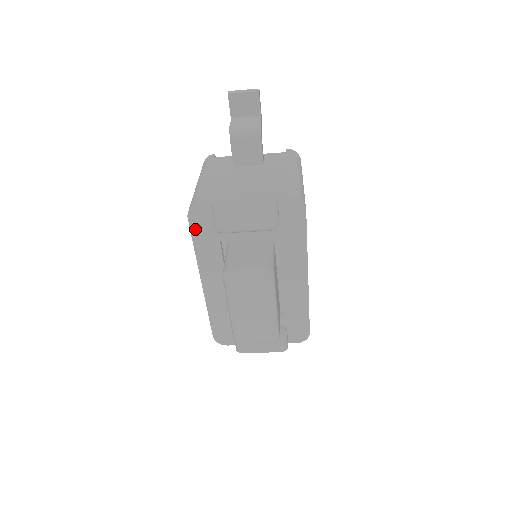
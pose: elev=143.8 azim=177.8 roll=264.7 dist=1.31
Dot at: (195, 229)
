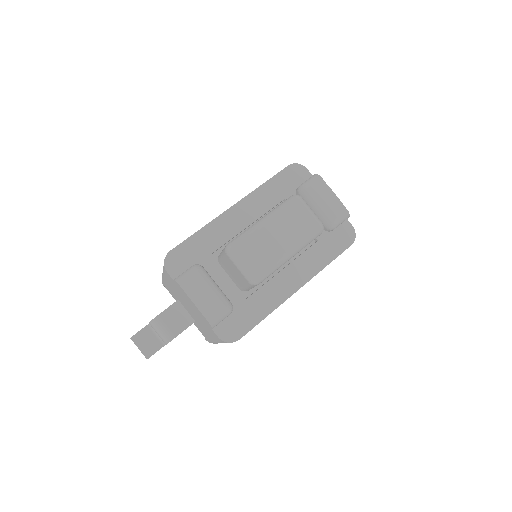
Dot at: (283, 175)
